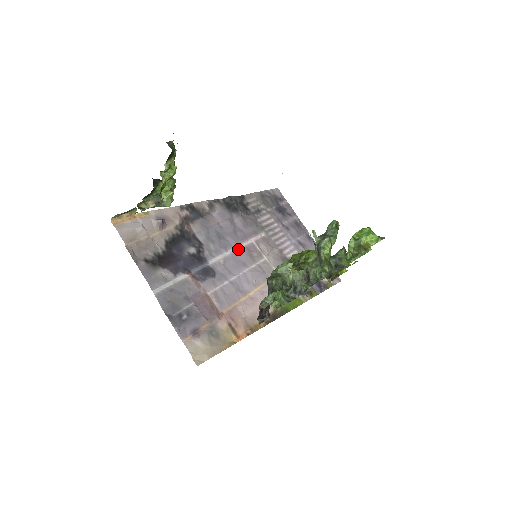
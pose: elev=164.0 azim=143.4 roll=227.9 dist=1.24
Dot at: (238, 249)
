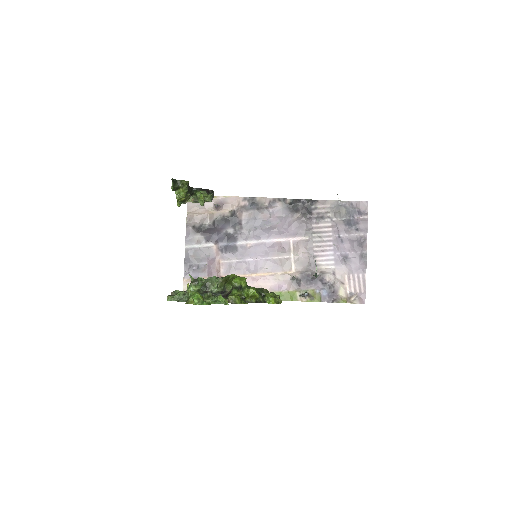
Dot at: (271, 241)
